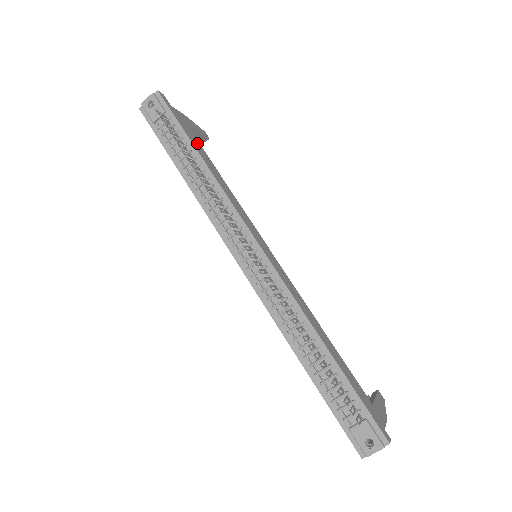
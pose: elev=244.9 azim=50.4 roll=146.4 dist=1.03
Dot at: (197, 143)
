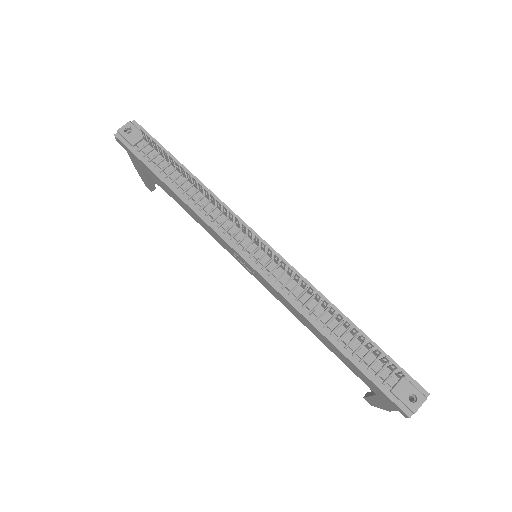
Dot at: occluded
